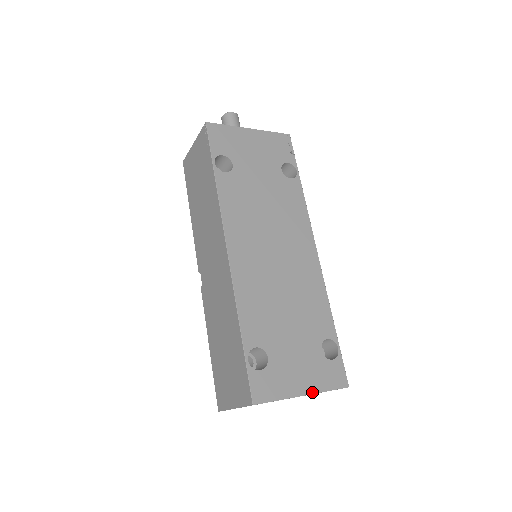
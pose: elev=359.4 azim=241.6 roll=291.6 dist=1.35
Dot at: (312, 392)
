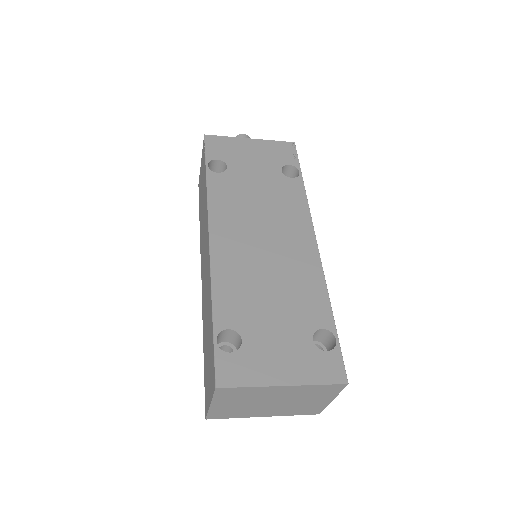
Dot at: (295, 383)
